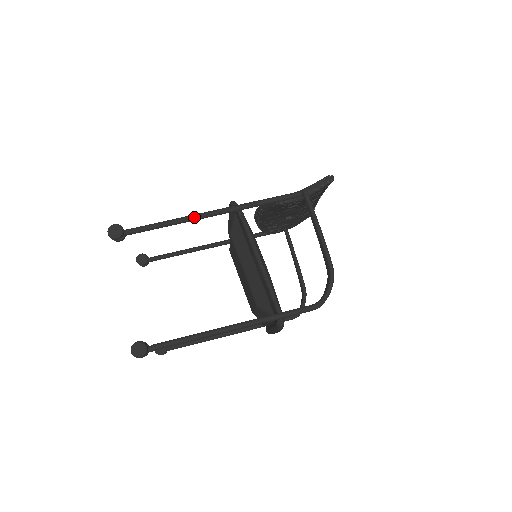
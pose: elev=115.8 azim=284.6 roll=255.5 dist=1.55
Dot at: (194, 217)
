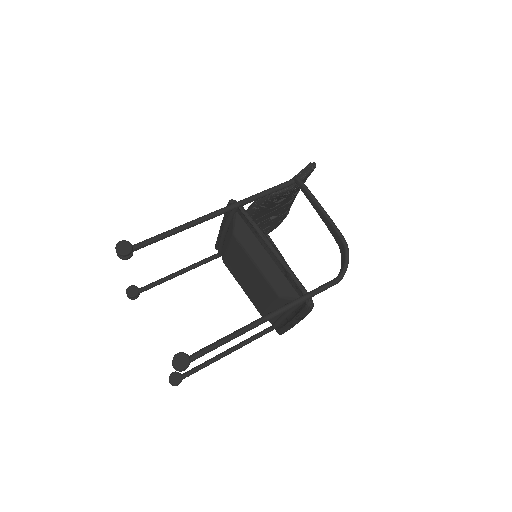
Dot at: (200, 220)
